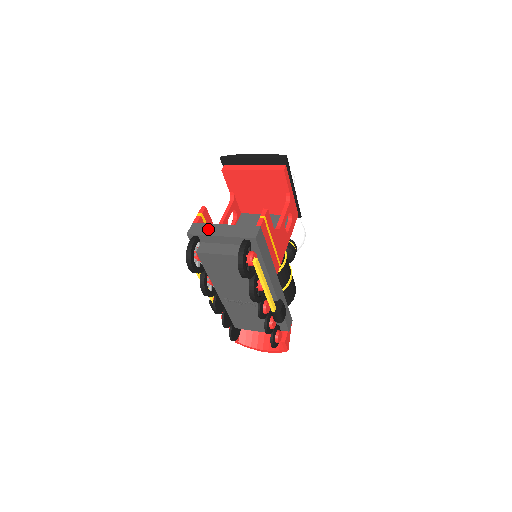
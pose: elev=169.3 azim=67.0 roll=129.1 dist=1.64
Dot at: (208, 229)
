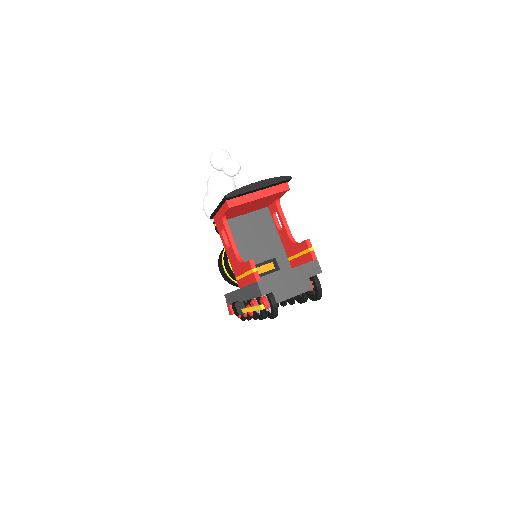
Dot at: (277, 282)
